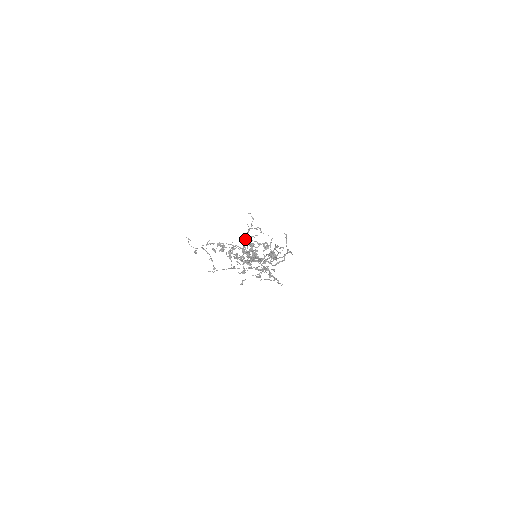
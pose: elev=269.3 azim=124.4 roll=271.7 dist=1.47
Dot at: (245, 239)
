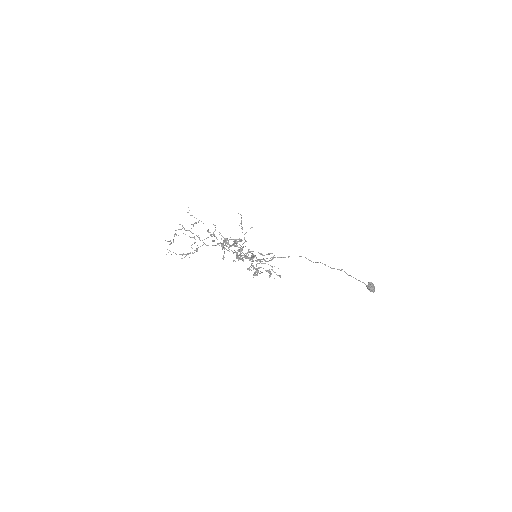
Dot at: (193, 225)
